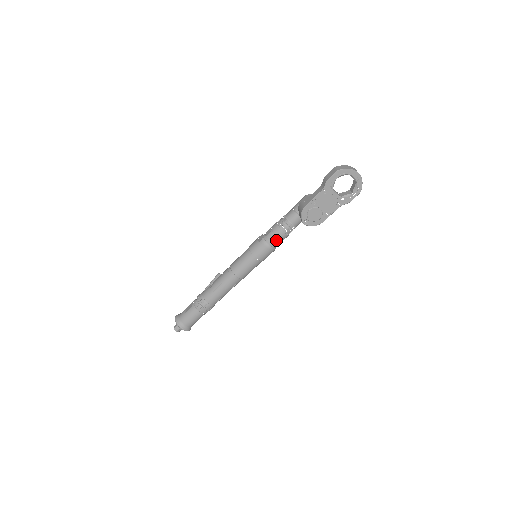
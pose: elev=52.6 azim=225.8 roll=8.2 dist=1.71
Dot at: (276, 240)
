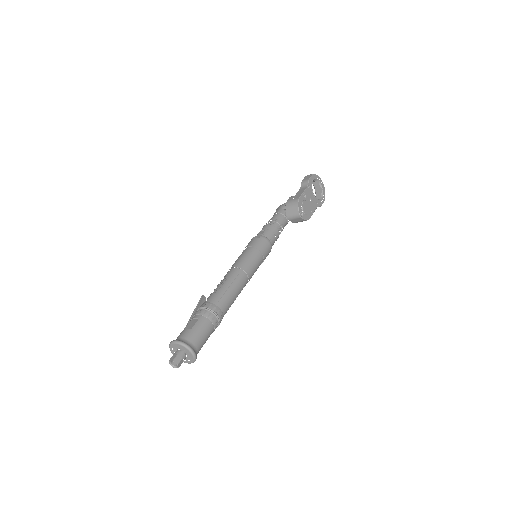
Dot at: (273, 237)
